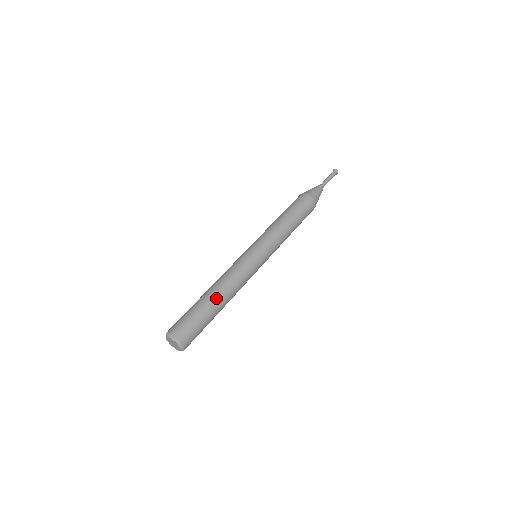
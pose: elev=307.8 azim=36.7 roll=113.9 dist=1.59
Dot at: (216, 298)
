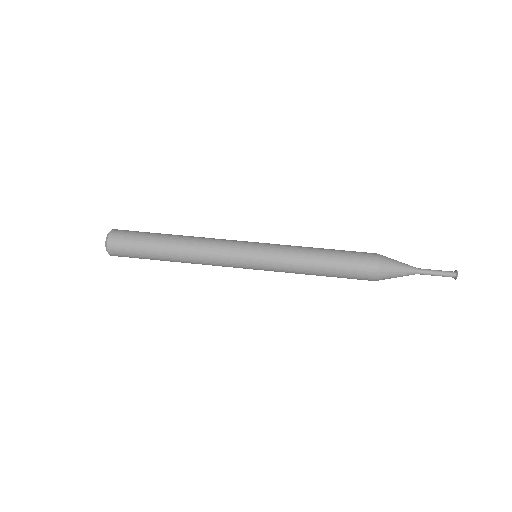
Dot at: (171, 249)
